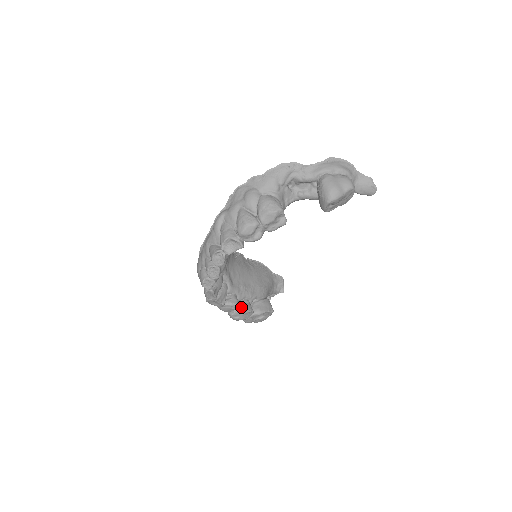
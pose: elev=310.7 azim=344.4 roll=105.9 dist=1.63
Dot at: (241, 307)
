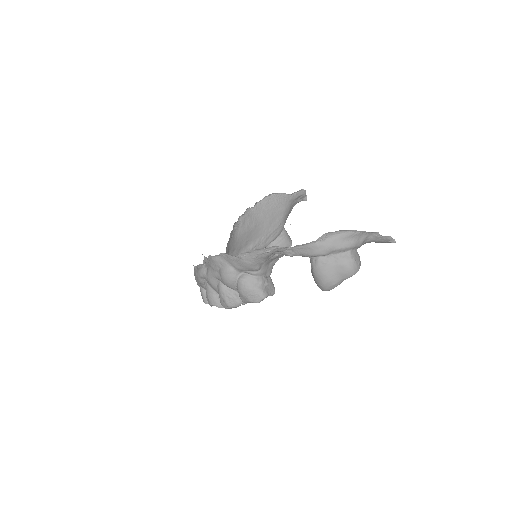
Dot at: occluded
